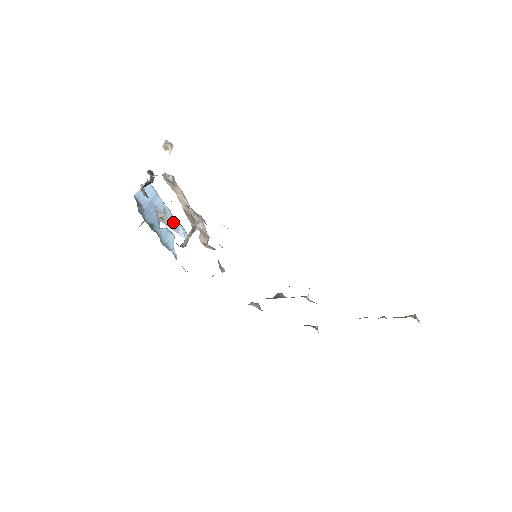
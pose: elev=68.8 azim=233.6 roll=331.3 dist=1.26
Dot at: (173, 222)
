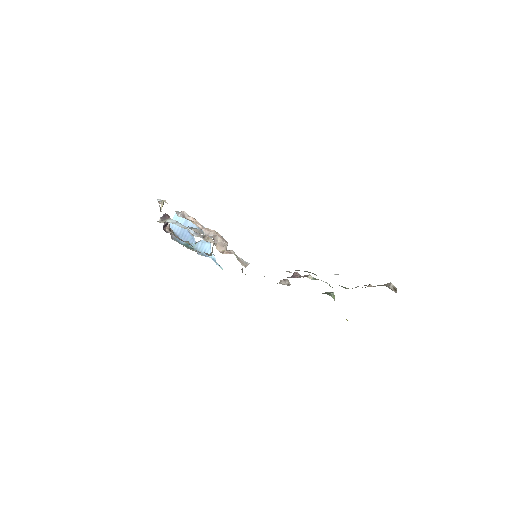
Dot at: occluded
